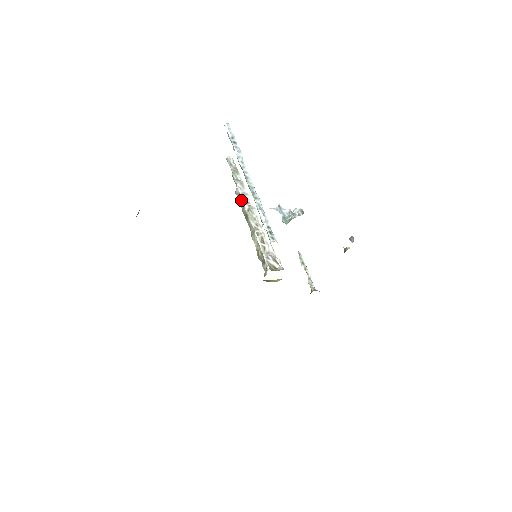
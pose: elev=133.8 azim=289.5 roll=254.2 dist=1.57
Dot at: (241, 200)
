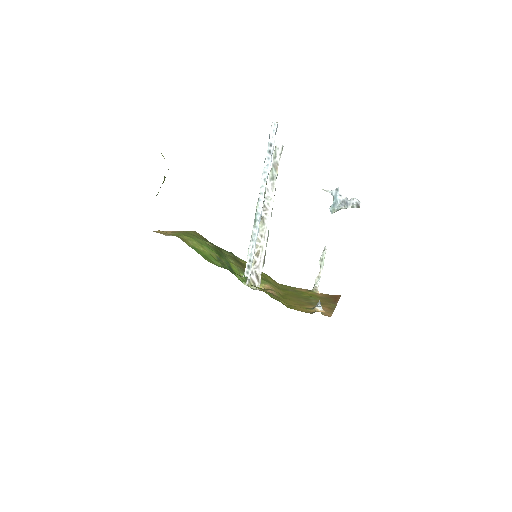
Dot at: (263, 203)
